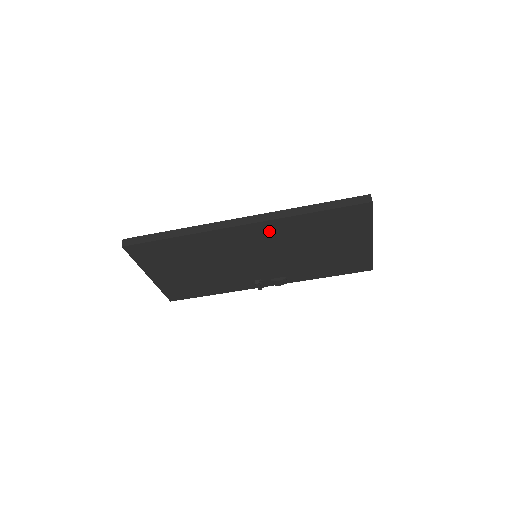
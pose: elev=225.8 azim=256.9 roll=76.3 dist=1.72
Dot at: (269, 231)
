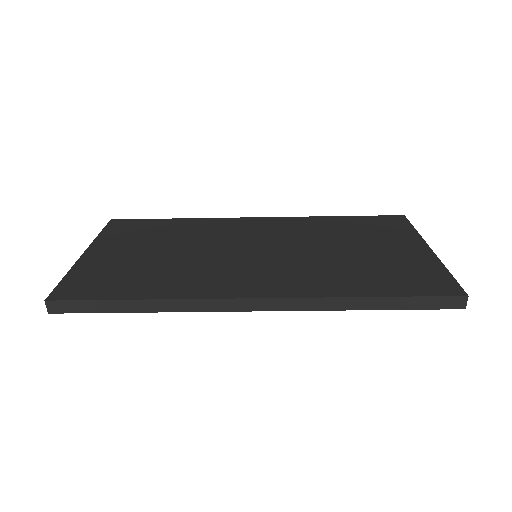
Dot at: occluded
